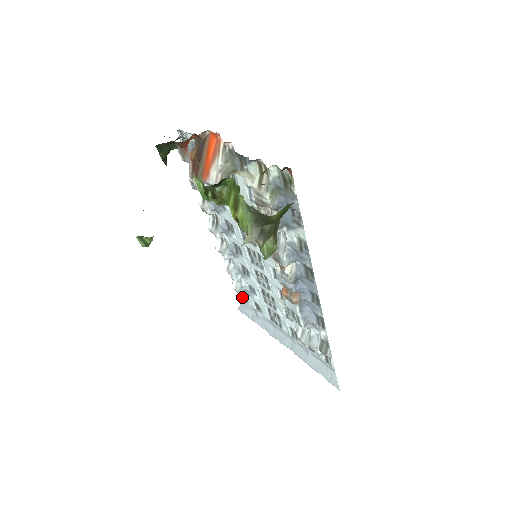
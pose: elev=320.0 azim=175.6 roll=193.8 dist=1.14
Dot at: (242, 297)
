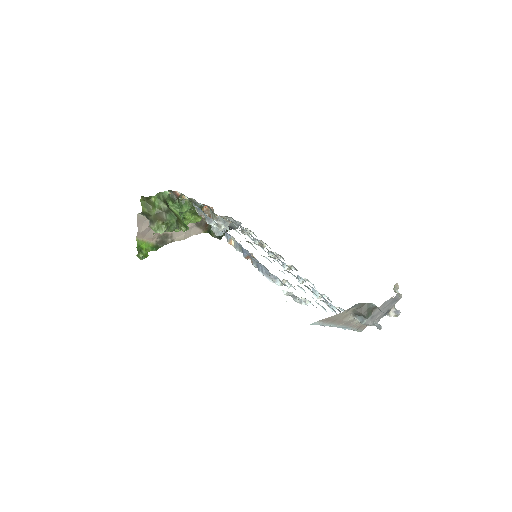
Dot at: occluded
